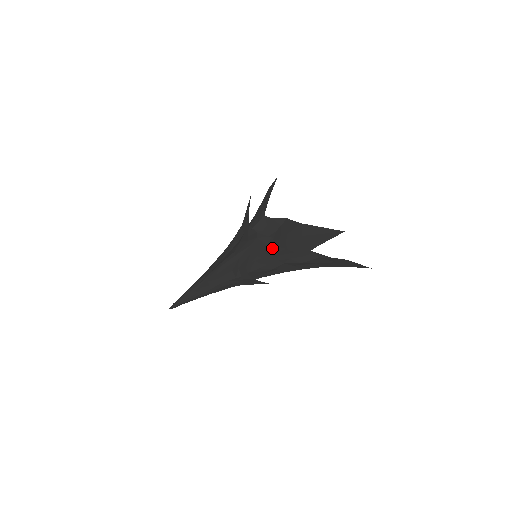
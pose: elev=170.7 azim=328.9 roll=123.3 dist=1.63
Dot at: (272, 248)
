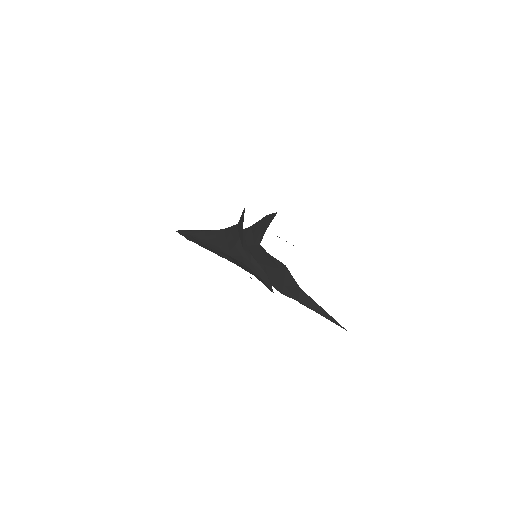
Dot at: (267, 286)
